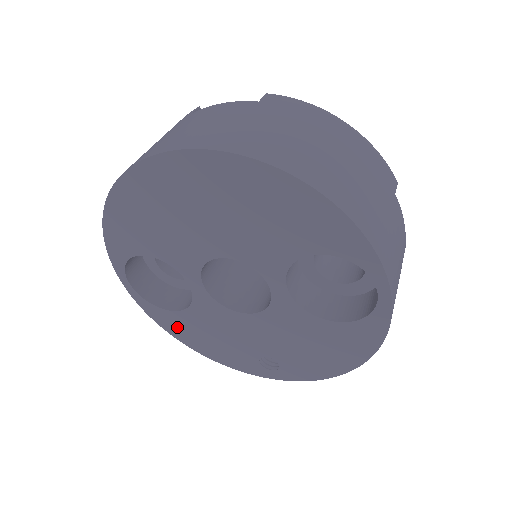
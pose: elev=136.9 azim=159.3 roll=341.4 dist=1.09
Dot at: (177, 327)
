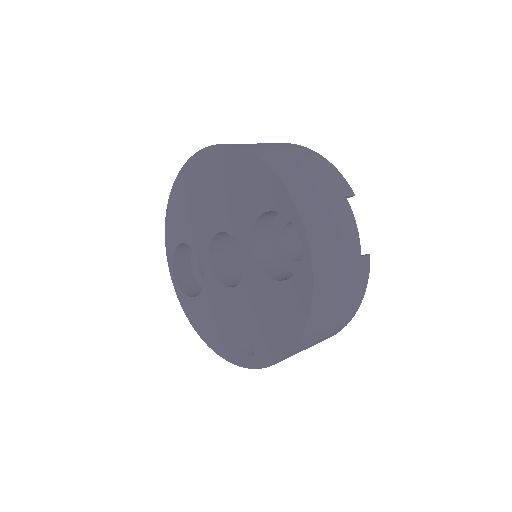
Dot at: (196, 316)
